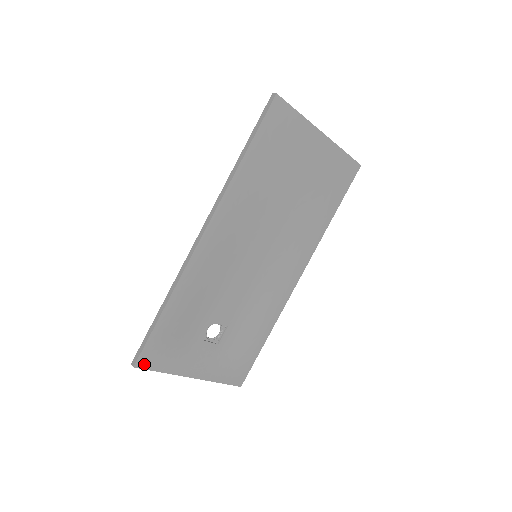
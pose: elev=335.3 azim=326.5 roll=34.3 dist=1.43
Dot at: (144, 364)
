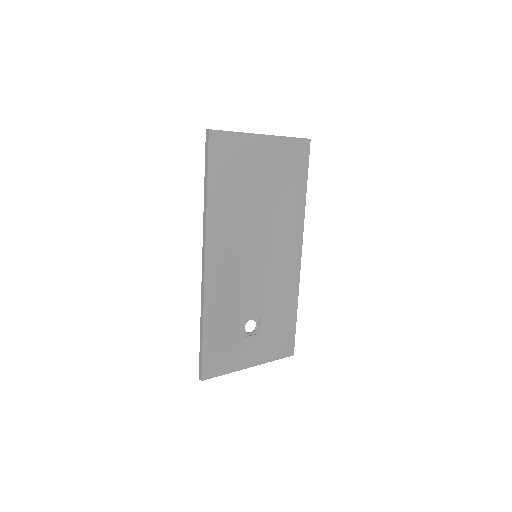
Dot at: (208, 375)
